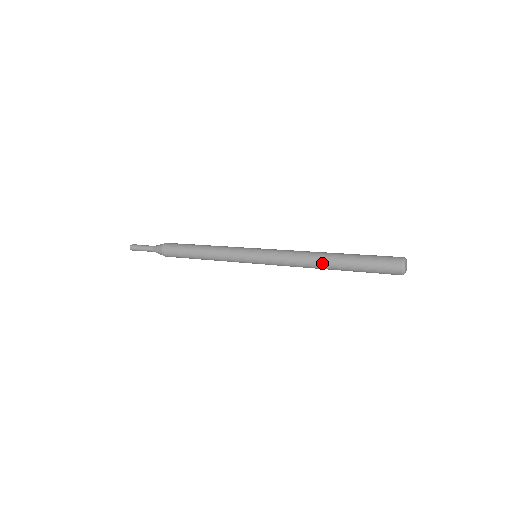
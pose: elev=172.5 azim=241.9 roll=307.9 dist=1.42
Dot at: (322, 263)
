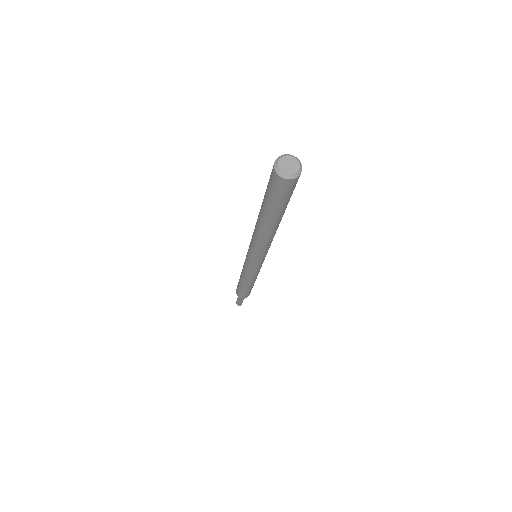
Dot at: (257, 220)
